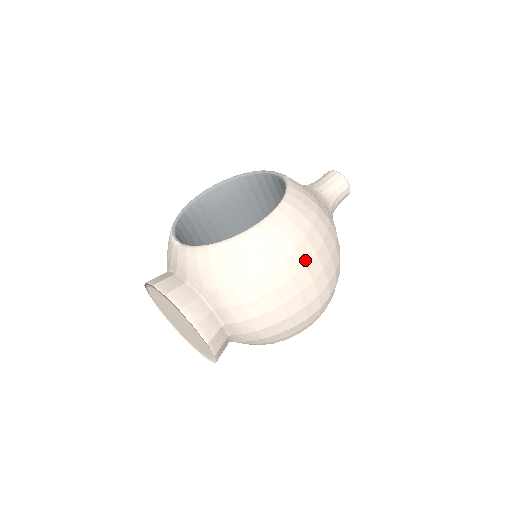
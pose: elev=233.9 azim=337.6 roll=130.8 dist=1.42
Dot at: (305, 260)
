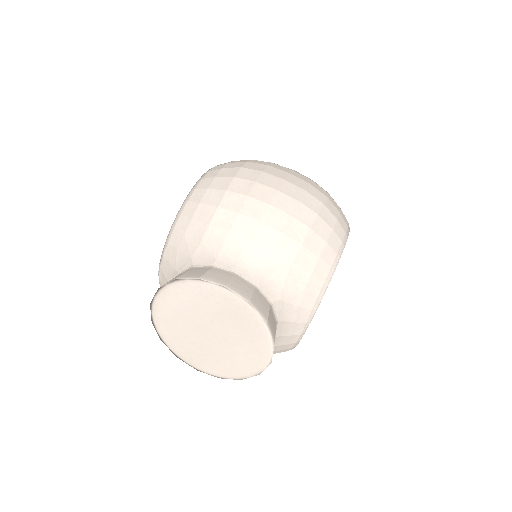
Dot at: (259, 170)
